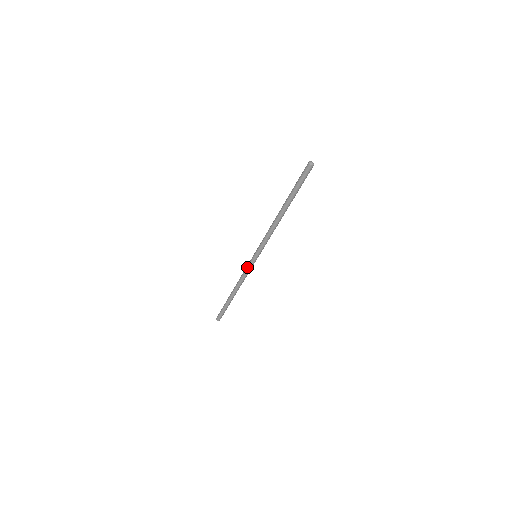
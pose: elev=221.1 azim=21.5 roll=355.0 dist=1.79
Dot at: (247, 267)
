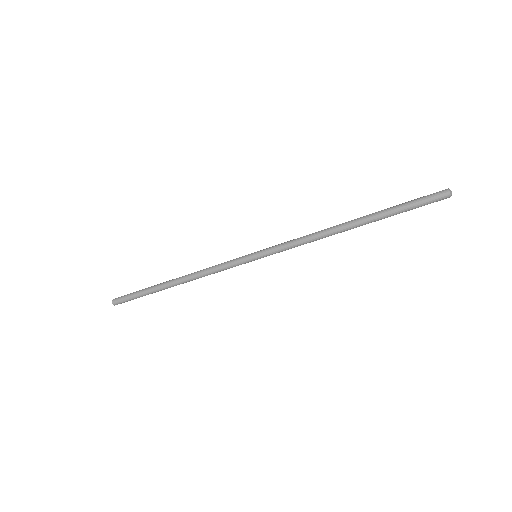
Dot at: (231, 265)
